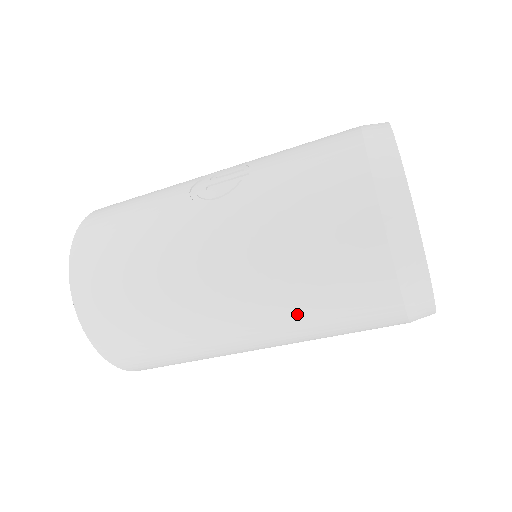
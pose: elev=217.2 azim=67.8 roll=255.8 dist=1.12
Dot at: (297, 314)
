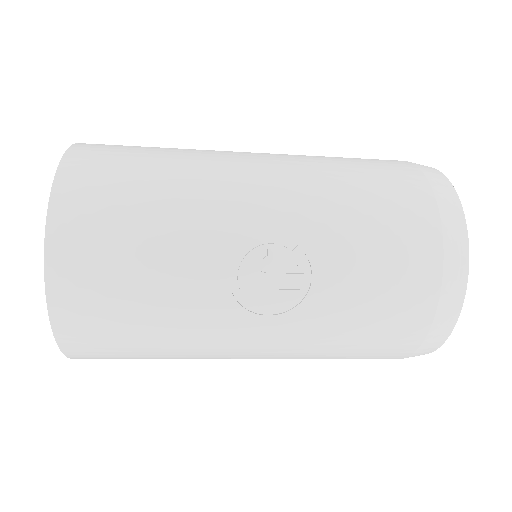
Dot at: occluded
